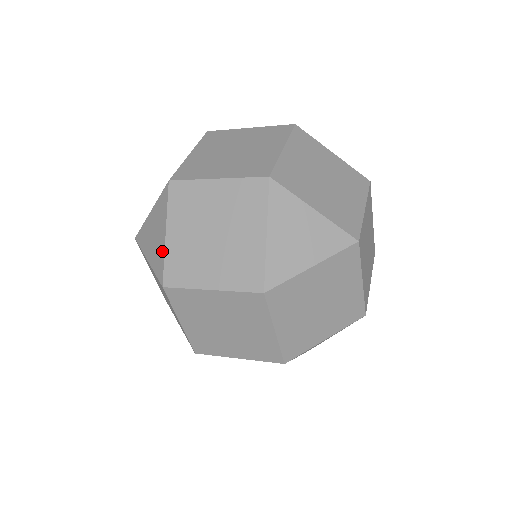
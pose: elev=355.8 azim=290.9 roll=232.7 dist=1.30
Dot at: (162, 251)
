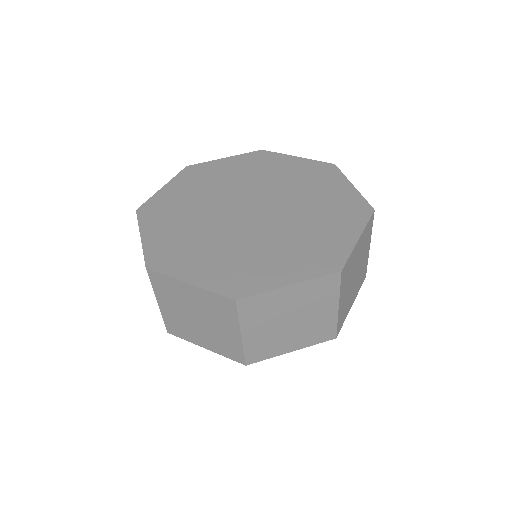
Dot at: occluded
